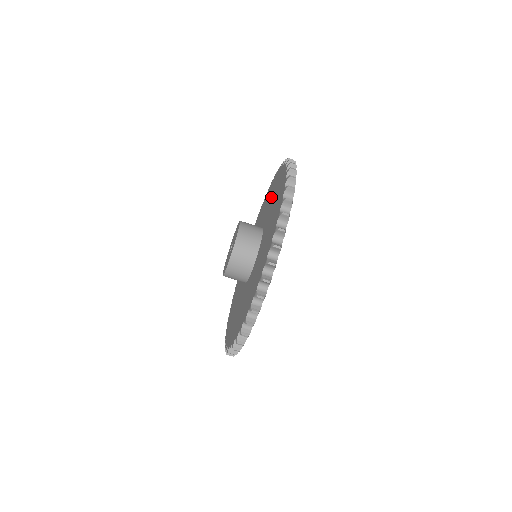
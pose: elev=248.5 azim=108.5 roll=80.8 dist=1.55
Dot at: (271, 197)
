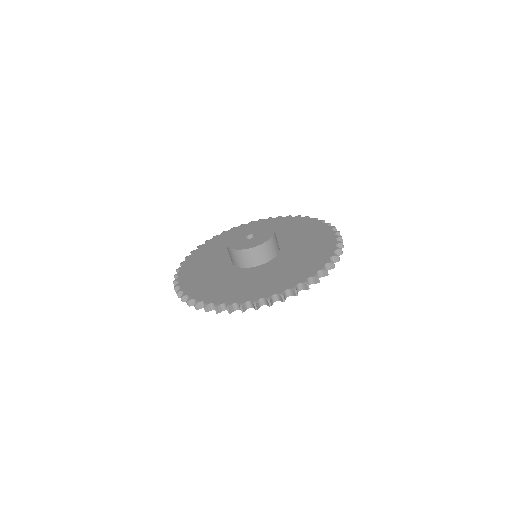
Dot at: (305, 237)
